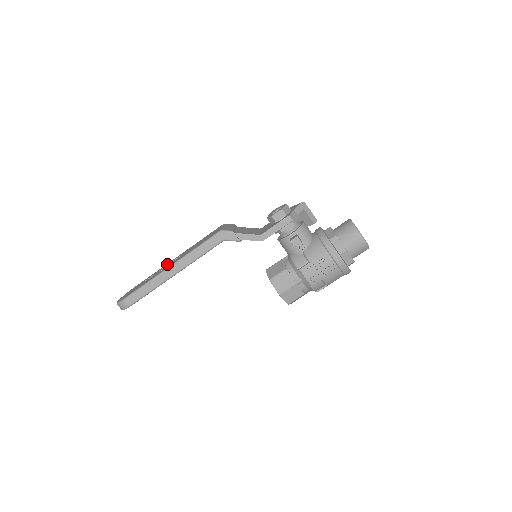
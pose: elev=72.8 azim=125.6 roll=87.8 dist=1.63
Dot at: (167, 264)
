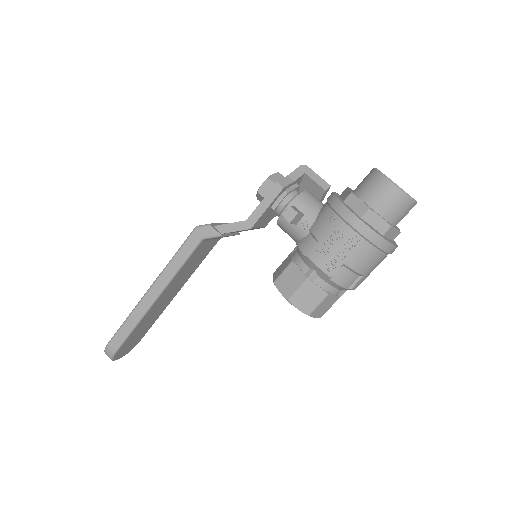
Dot at: occluded
